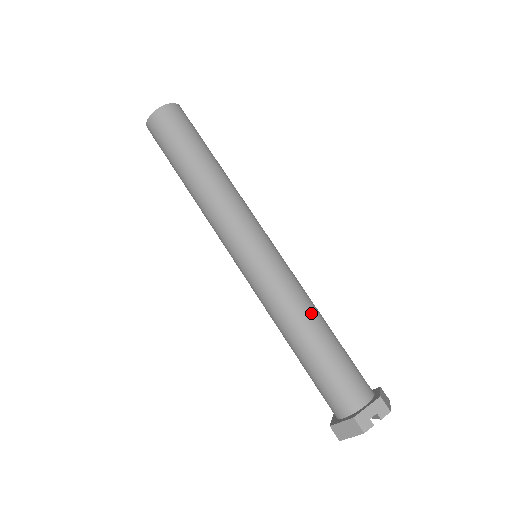
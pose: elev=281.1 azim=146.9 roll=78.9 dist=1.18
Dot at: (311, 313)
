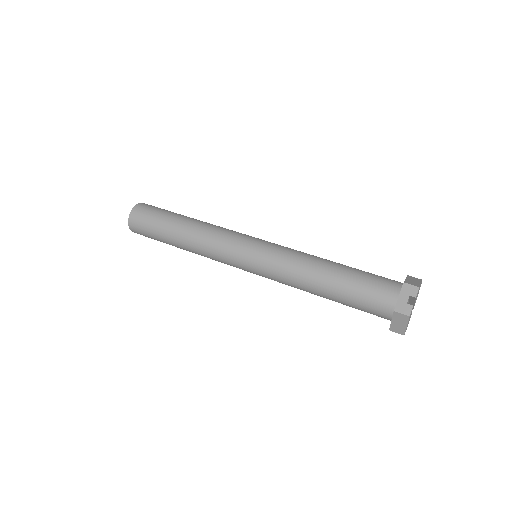
Dot at: (315, 264)
